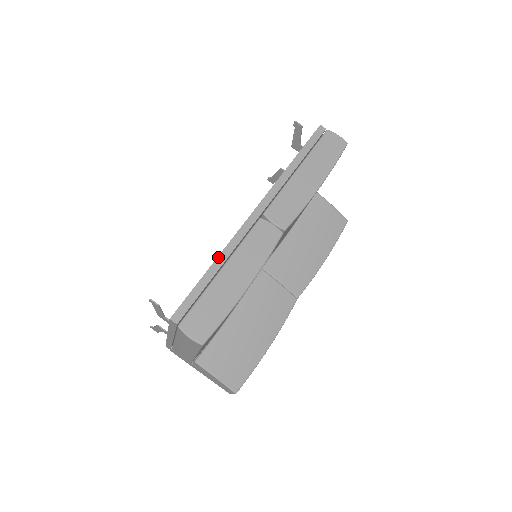
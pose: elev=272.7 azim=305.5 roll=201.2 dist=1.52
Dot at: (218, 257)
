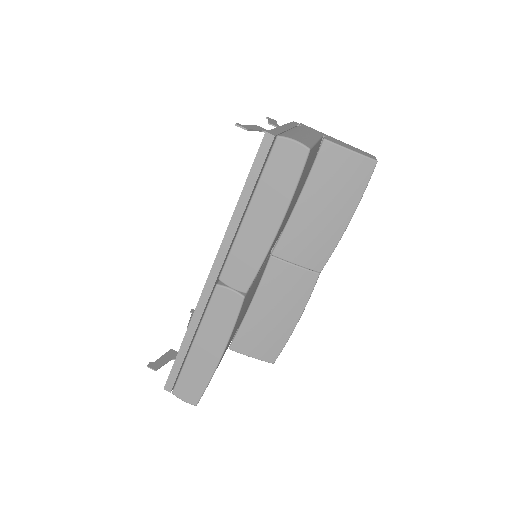
Dot at: (186, 333)
